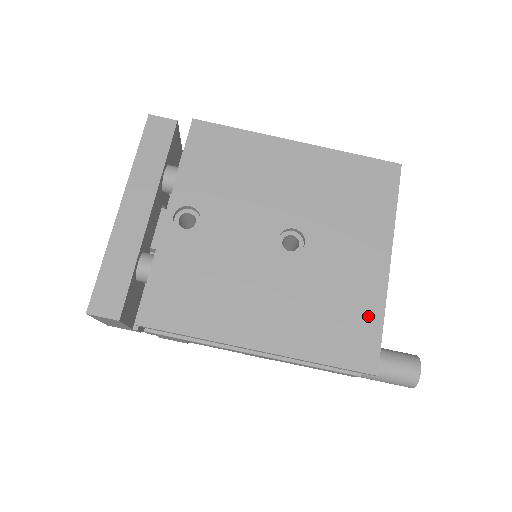
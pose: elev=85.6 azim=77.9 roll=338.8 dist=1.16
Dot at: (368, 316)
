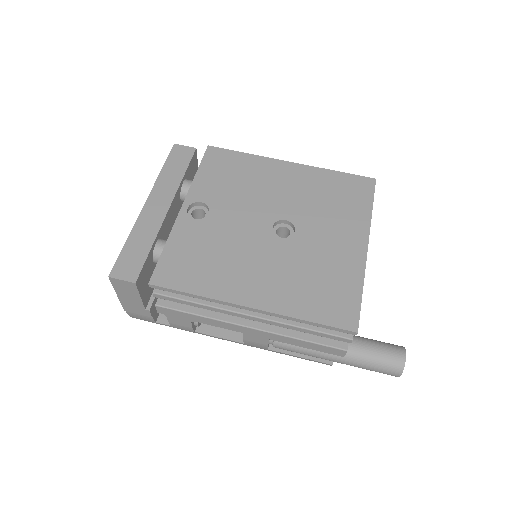
Dot at: (349, 286)
